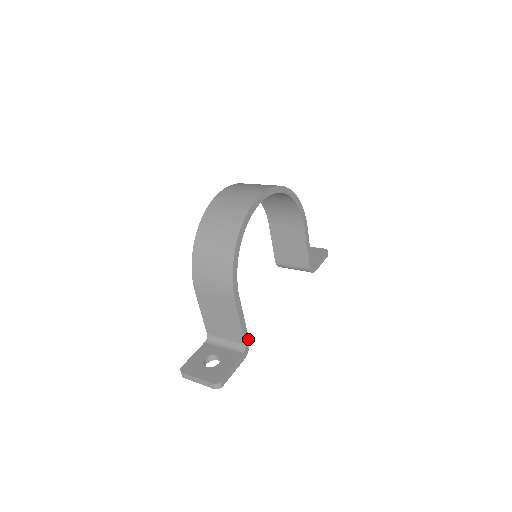
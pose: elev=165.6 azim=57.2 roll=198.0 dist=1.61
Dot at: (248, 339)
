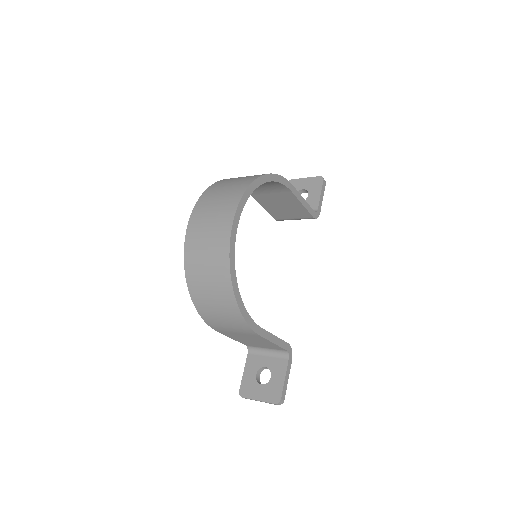
Dot at: (287, 344)
